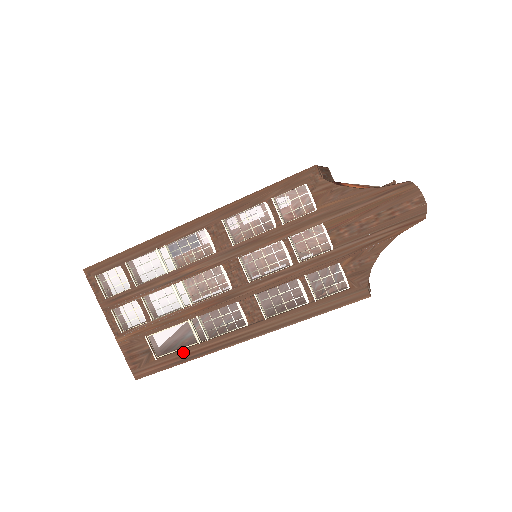
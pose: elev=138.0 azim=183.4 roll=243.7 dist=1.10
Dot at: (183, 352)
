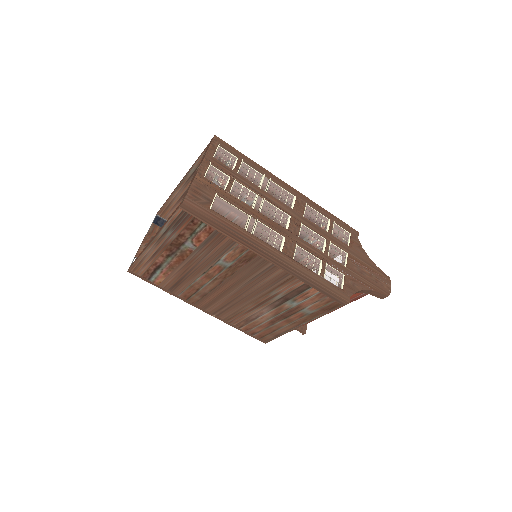
Dot at: (232, 223)
